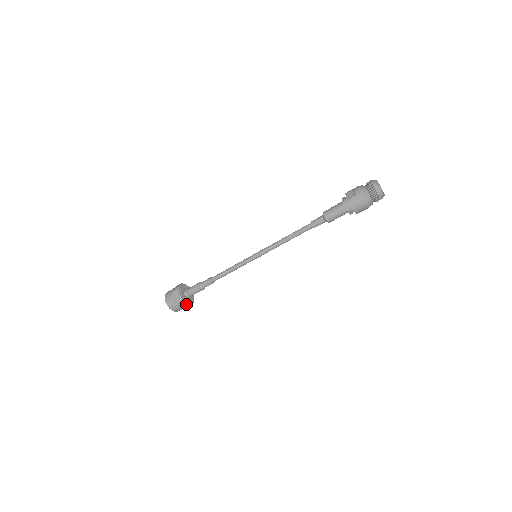
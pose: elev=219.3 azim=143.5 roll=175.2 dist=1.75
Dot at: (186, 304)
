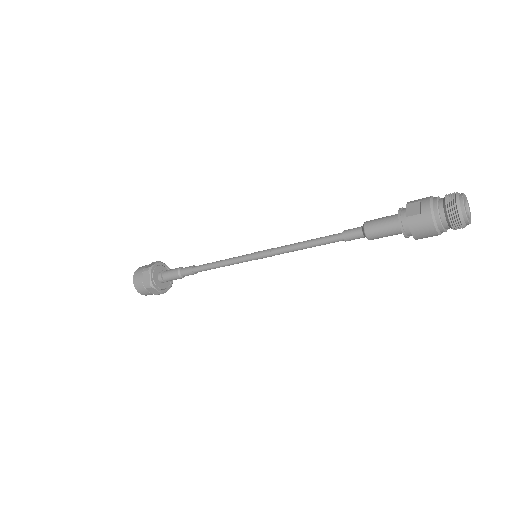
Dot at: (157, 291)
